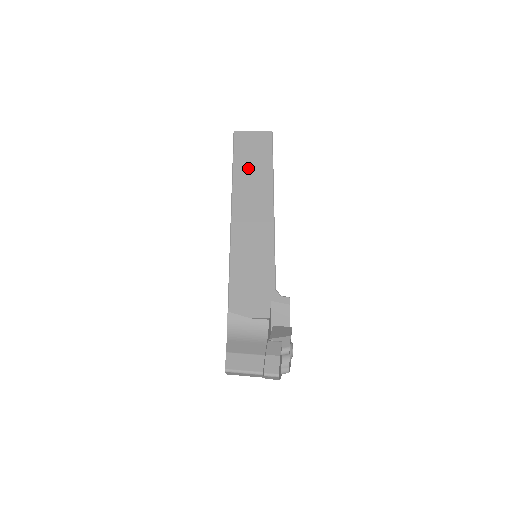
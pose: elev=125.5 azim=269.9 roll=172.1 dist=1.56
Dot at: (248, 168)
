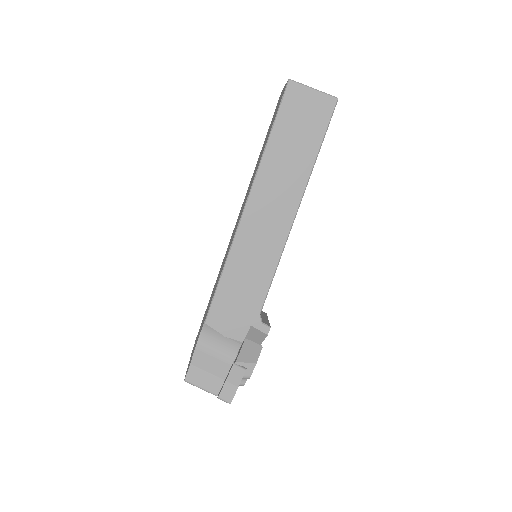
Dot at: (286, 149)
